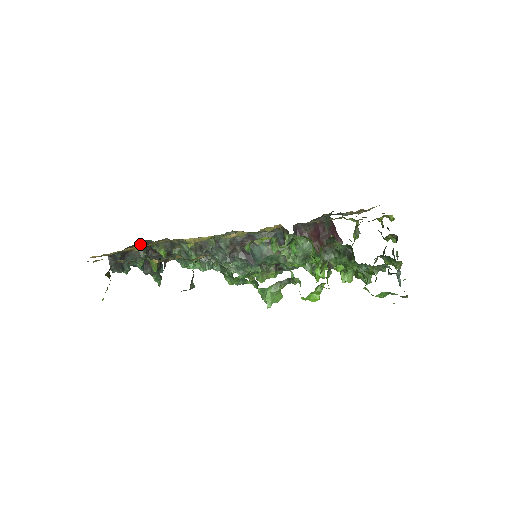
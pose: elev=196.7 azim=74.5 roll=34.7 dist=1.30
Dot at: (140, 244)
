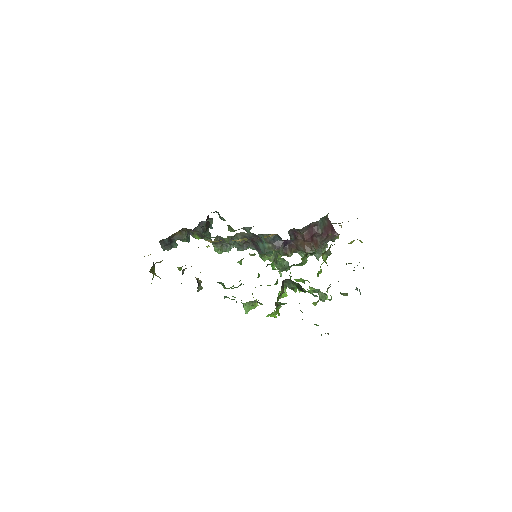
Dot at: (182, 230)
